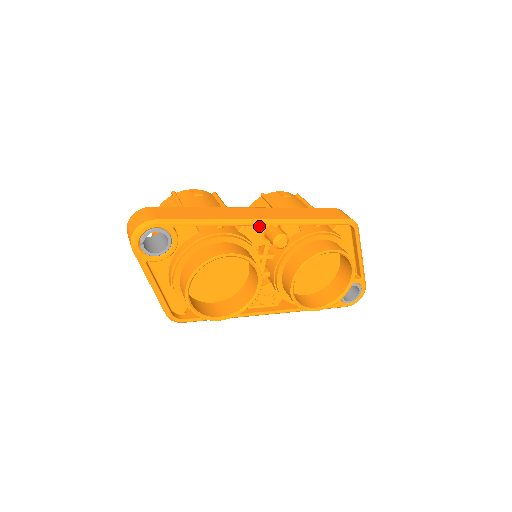
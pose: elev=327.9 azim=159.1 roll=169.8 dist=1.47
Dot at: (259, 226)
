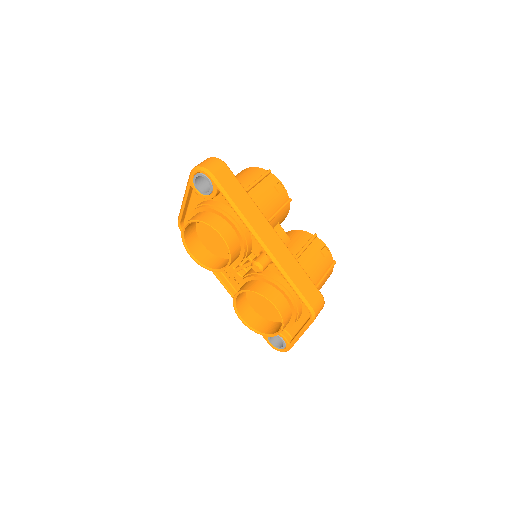
Dot at: occluded
